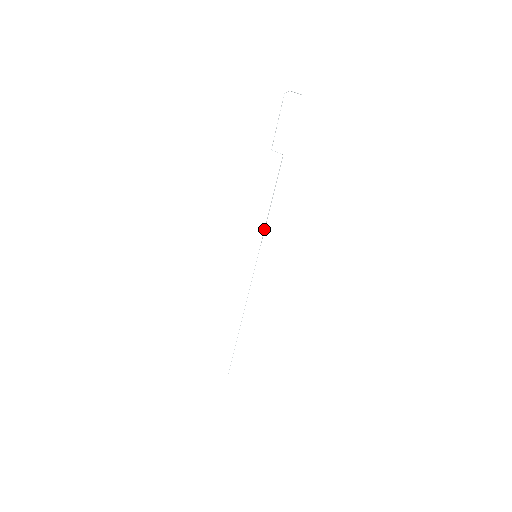
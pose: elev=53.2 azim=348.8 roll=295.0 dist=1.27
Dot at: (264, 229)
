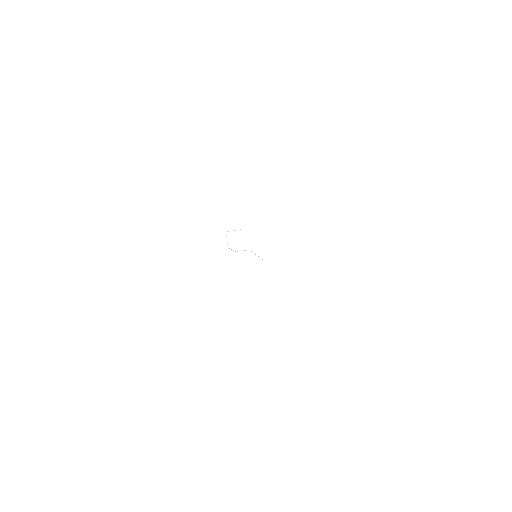
Dot at: occluded
